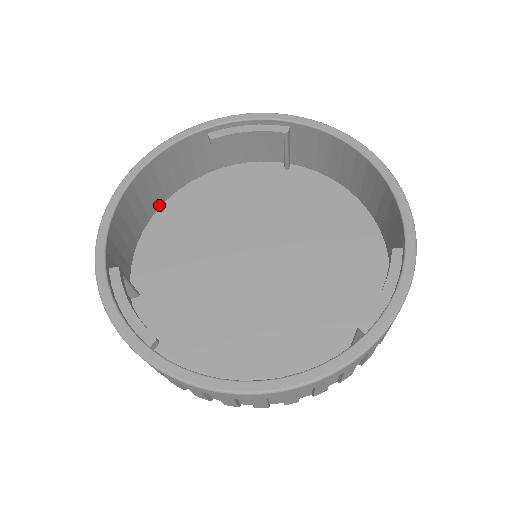
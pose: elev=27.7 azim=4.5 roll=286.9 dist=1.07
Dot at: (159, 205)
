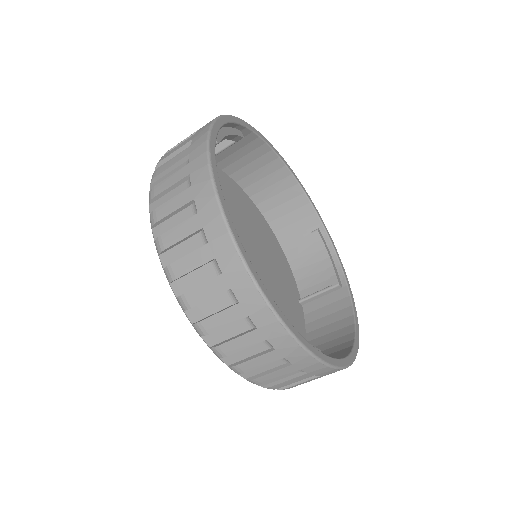
Dot at: occluded
